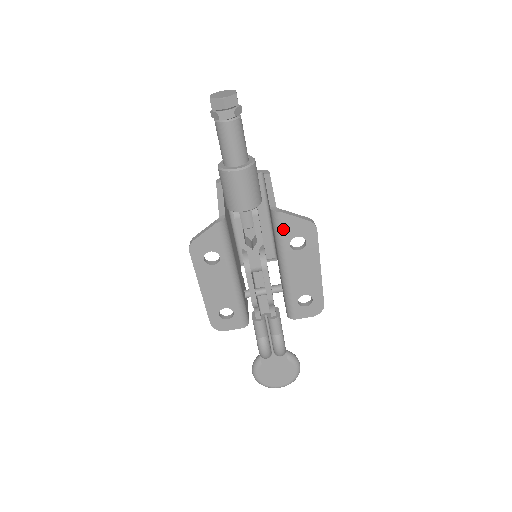
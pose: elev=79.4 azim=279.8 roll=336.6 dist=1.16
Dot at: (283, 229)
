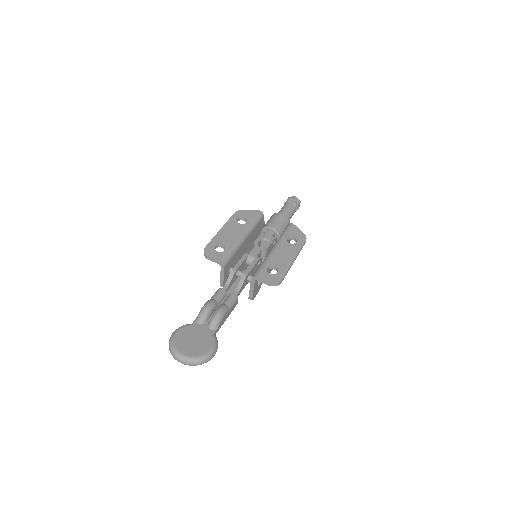
Dot at: (289, 230)
